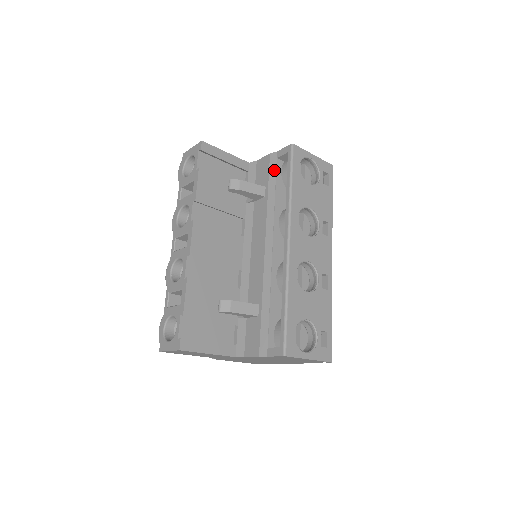
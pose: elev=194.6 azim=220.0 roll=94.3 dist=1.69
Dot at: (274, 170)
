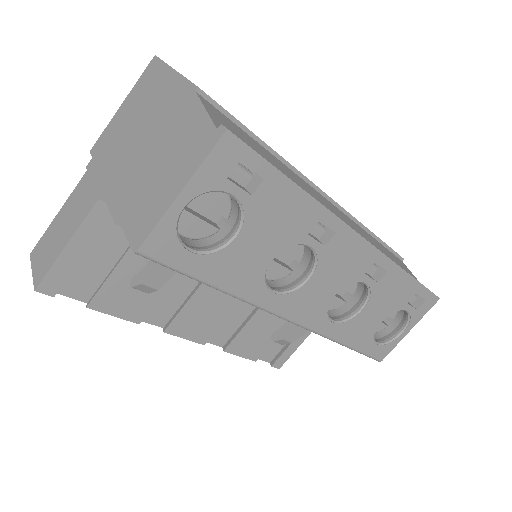
Dot at: occluded
